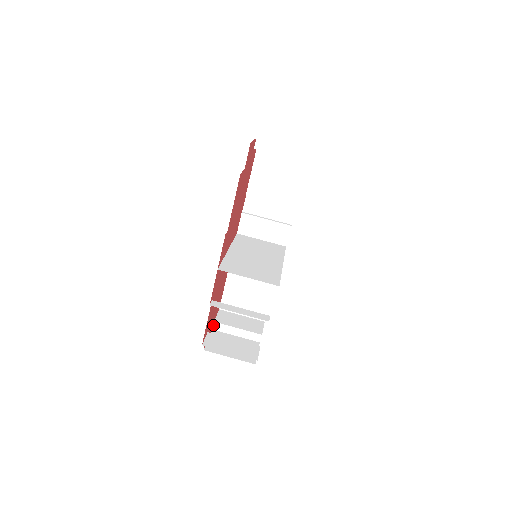
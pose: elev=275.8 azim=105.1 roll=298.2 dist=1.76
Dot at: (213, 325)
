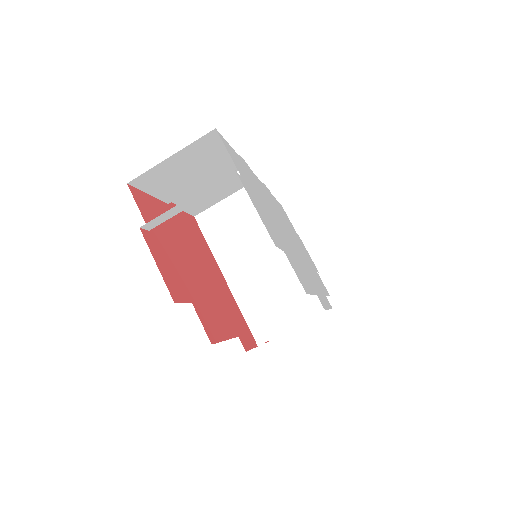
Dot at: occluded
